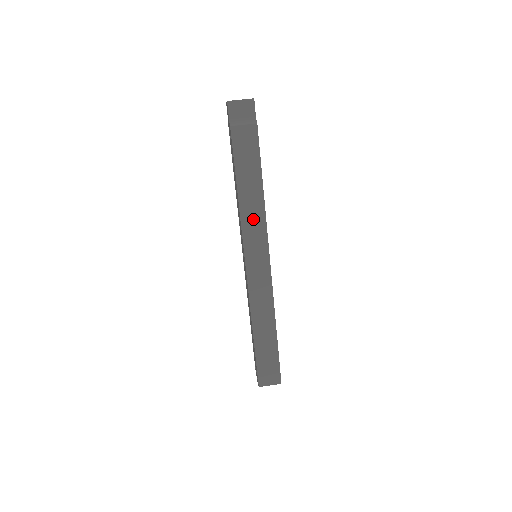
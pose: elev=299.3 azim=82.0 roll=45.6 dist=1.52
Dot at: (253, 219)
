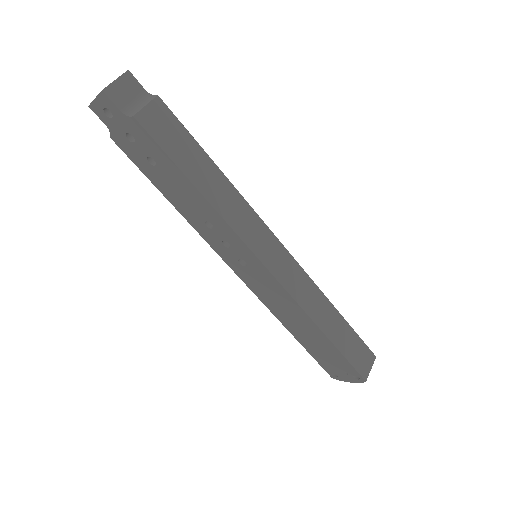
Dot at: (235, 210)
